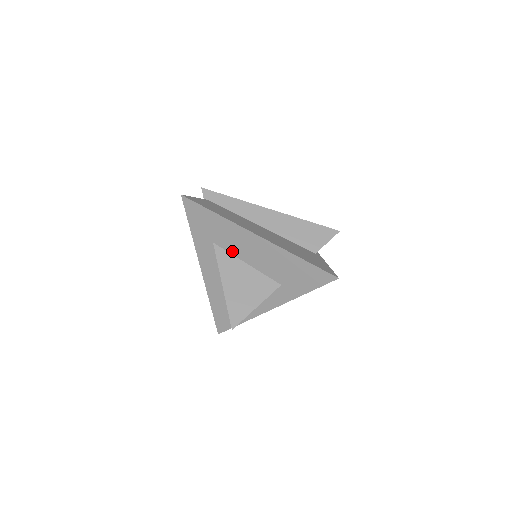
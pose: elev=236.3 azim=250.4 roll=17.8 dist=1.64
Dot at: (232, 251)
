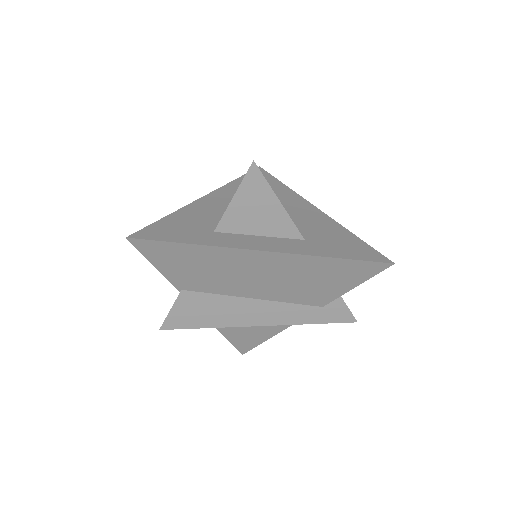
Dot at: occluded
